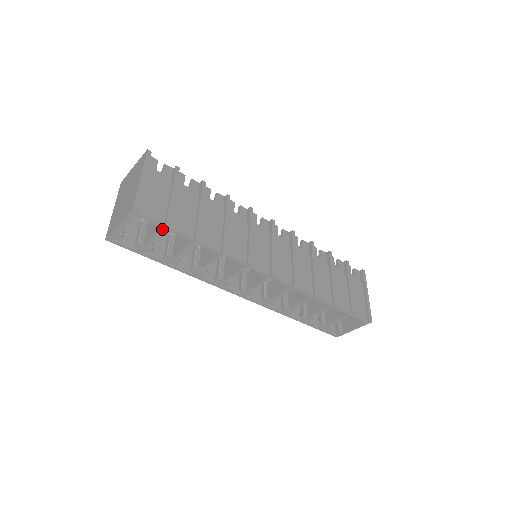
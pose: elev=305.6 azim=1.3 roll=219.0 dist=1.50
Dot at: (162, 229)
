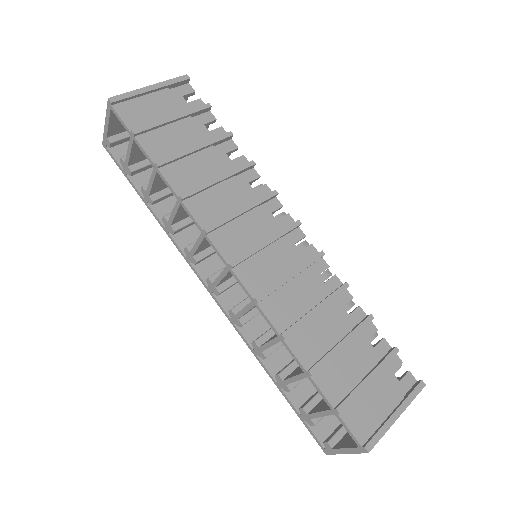
Dot at: (131, 138)
